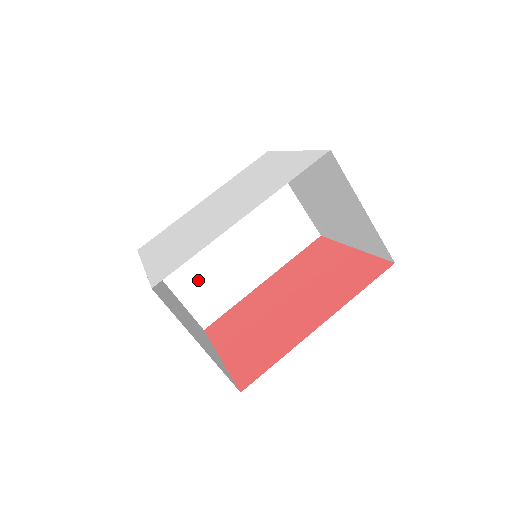
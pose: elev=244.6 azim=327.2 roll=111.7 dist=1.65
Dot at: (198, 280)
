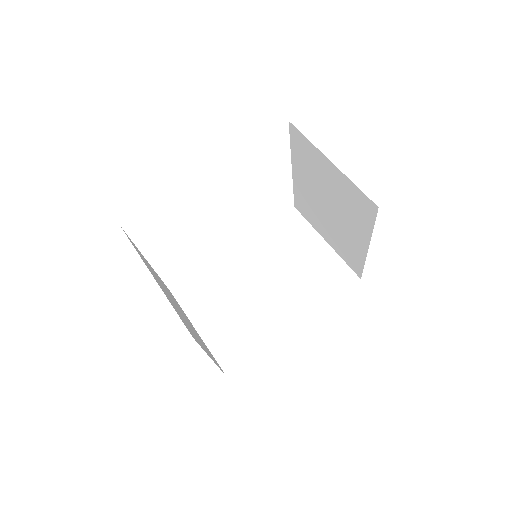
Dot at: (224, 321)
